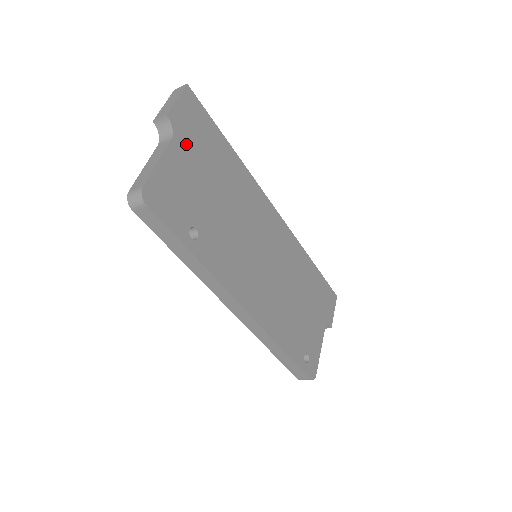
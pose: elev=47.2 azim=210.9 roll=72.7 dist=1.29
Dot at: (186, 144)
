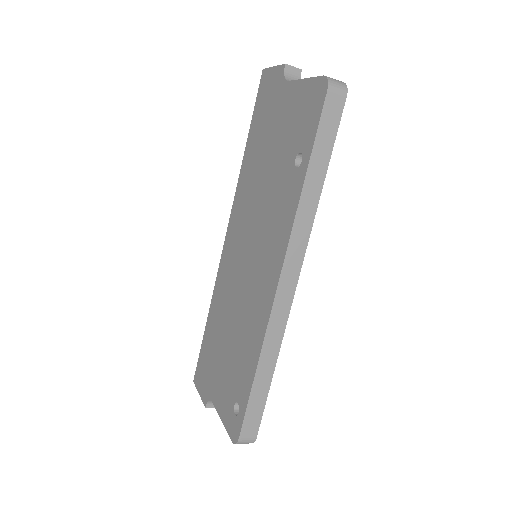
Dot at: occluded
